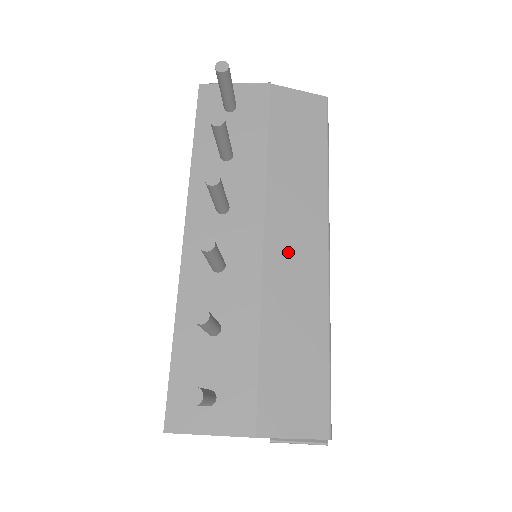
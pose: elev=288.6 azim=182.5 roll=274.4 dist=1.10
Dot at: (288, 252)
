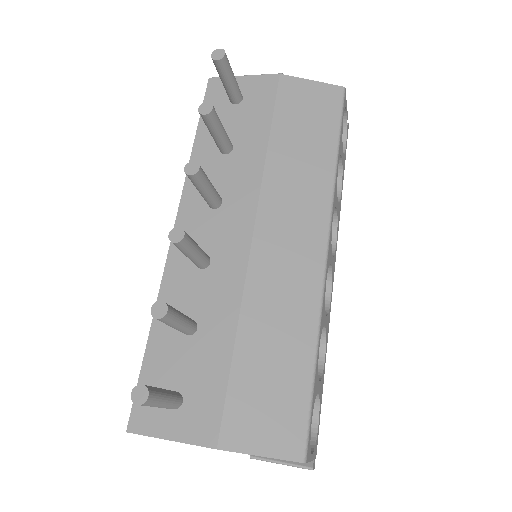
Dot at: (279, 251)
